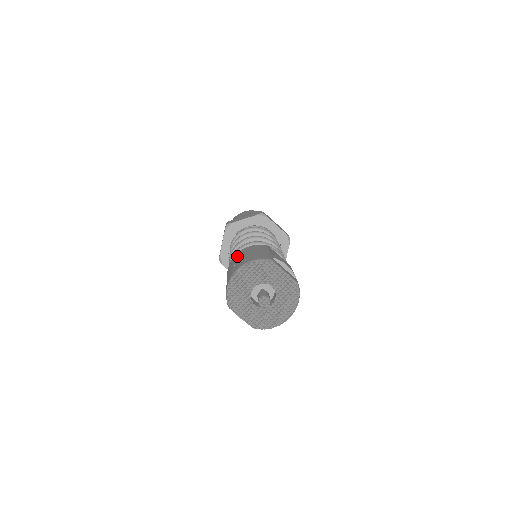
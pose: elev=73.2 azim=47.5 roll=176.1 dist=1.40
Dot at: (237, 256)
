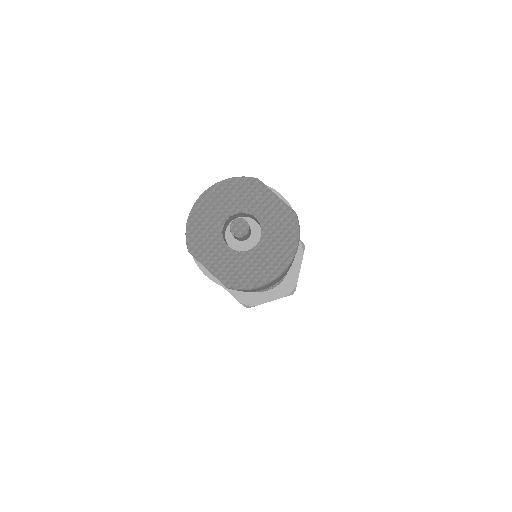
Dot at: occluded
